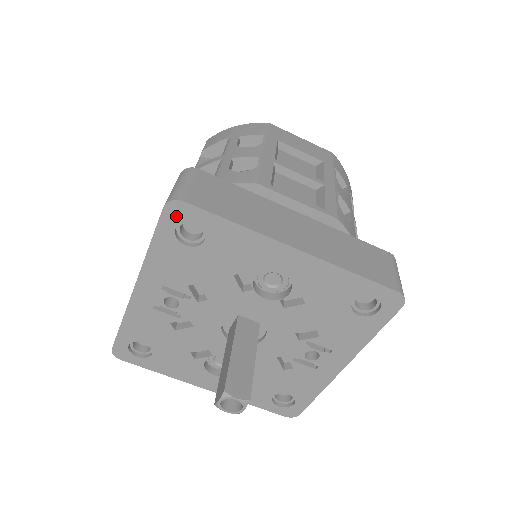
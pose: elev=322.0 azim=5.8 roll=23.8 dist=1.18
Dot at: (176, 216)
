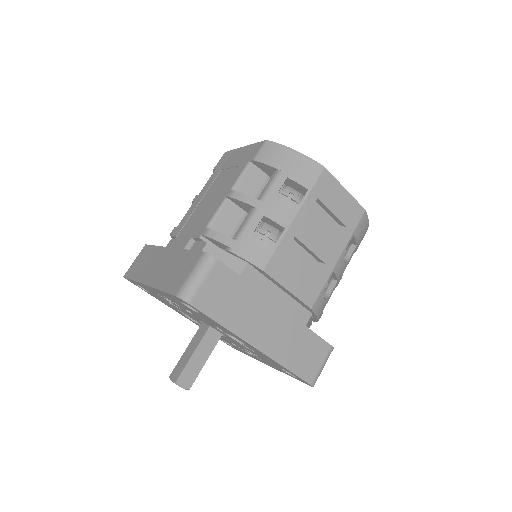
Dot at: (183, 301)
